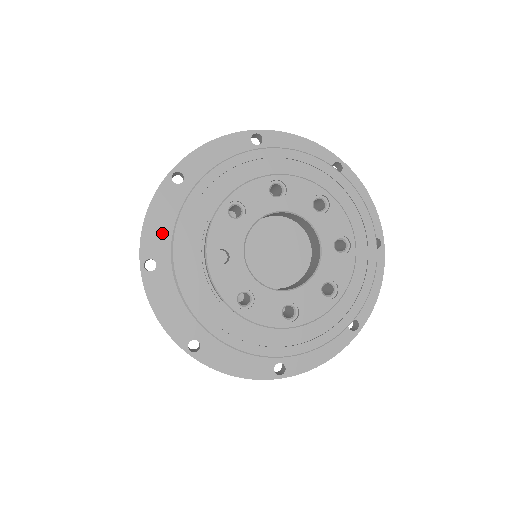
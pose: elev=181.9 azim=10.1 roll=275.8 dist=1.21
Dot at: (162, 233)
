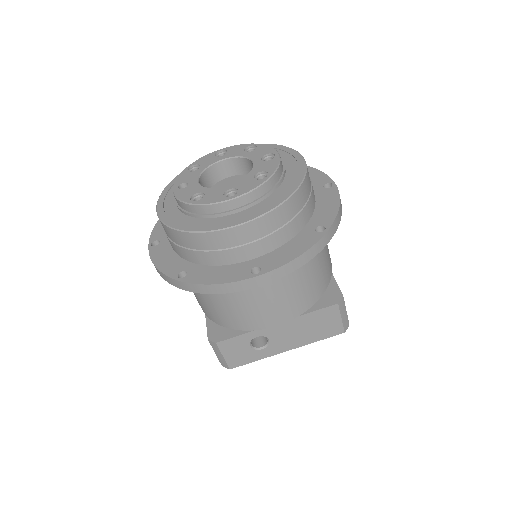
Dot at: occluded
